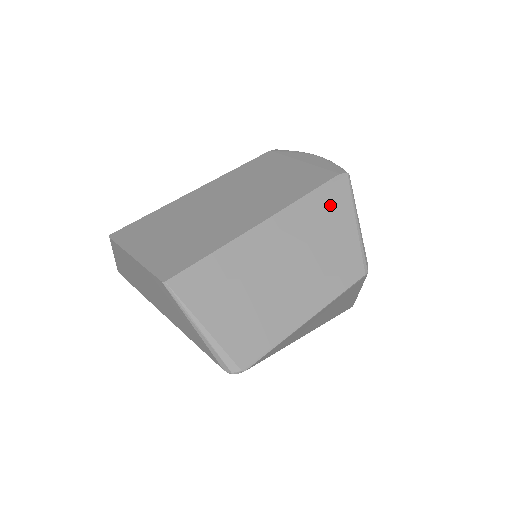
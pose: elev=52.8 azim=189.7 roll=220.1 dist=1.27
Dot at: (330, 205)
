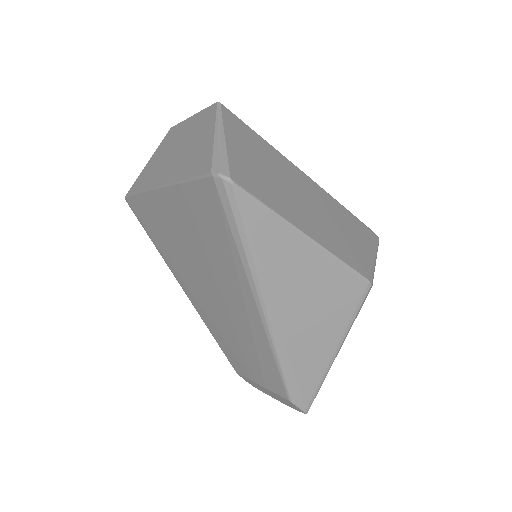
Dot at: (359, 229)
